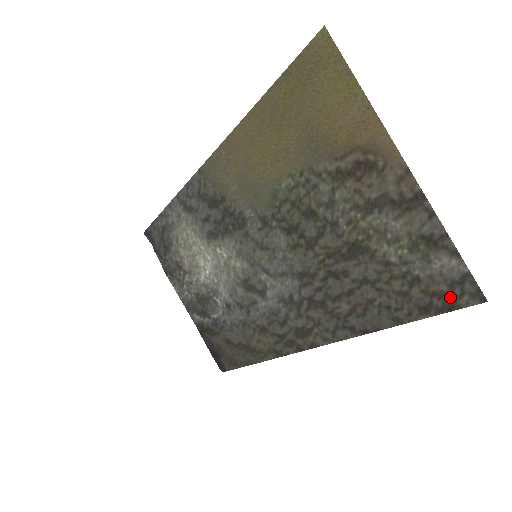
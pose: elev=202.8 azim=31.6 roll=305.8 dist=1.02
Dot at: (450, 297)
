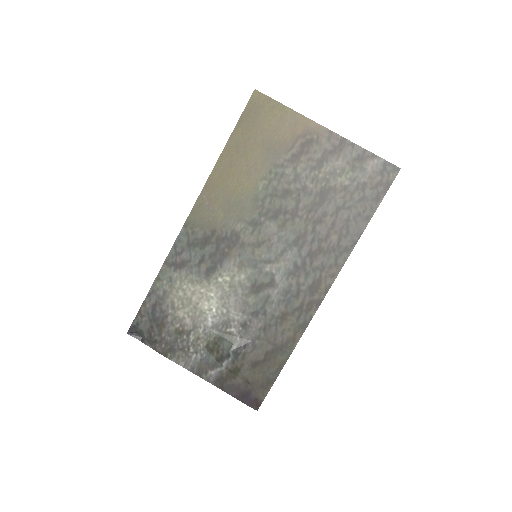
Dot at: (384, 180)
